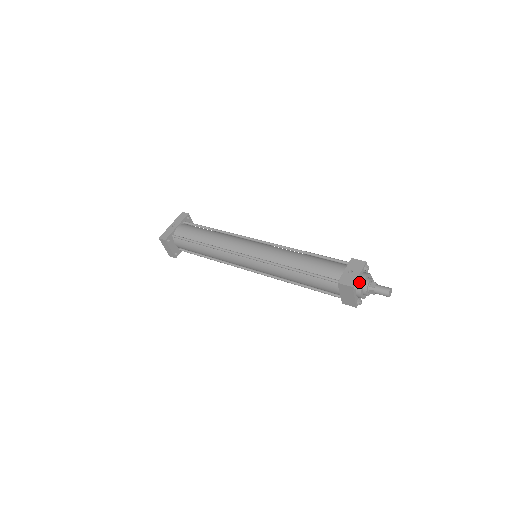
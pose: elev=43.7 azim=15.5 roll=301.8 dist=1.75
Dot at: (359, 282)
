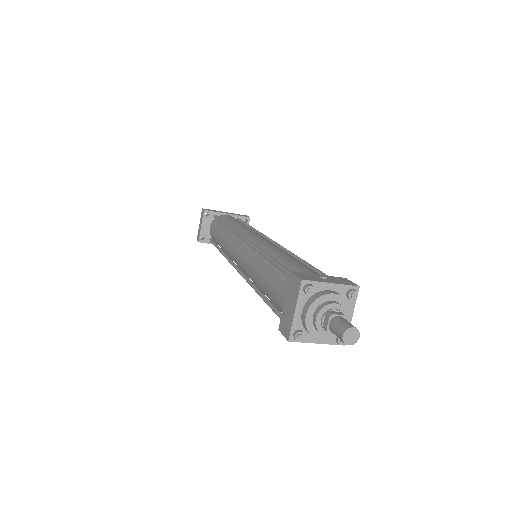
Dot at: (320, 292)
